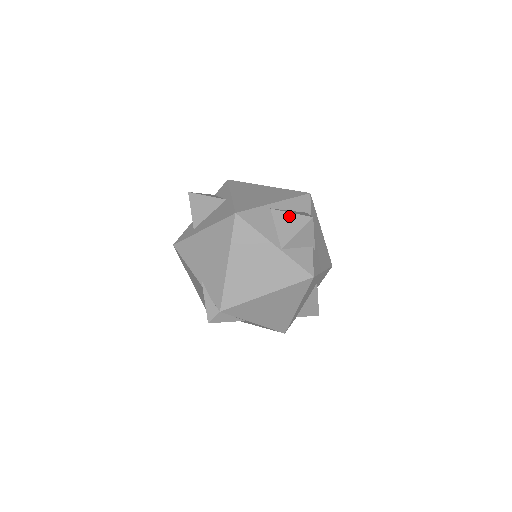
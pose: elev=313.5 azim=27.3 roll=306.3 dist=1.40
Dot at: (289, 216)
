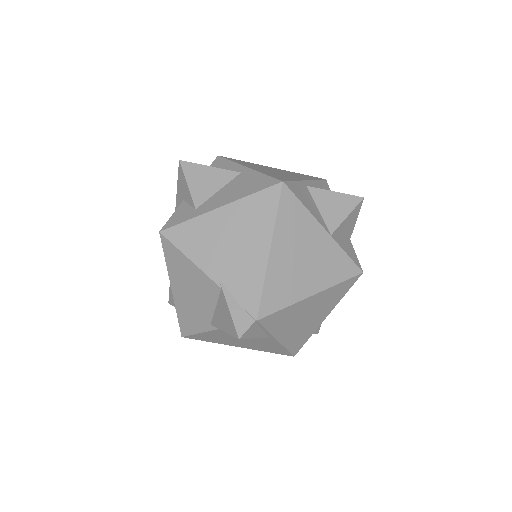
Dot at: (333, 195)
